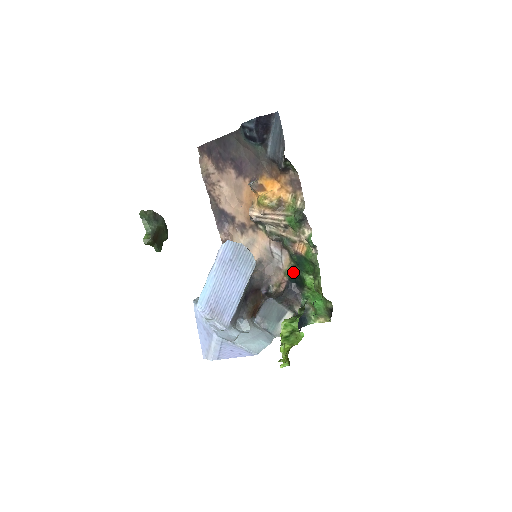
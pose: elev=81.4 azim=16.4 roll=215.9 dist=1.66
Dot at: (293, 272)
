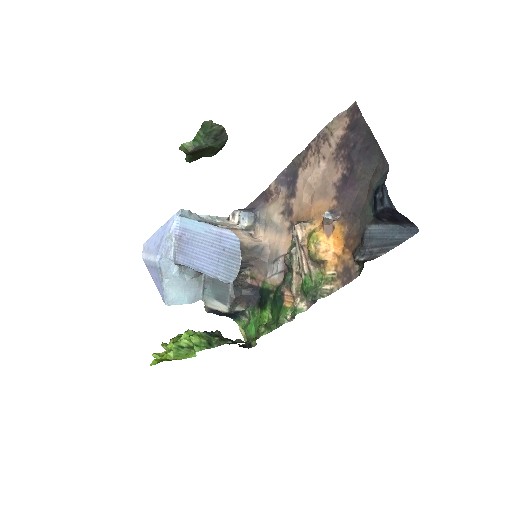
Dot at: (268, 292)
